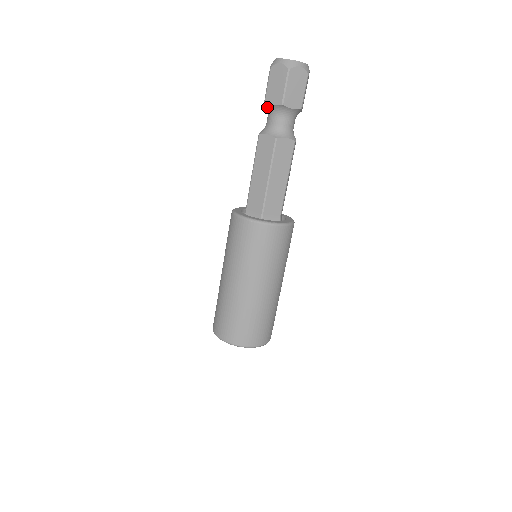
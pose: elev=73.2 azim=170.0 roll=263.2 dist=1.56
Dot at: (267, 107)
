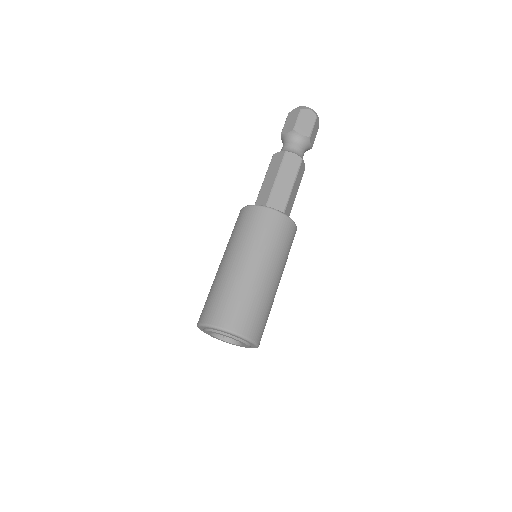
Dot at: (283, 139)
